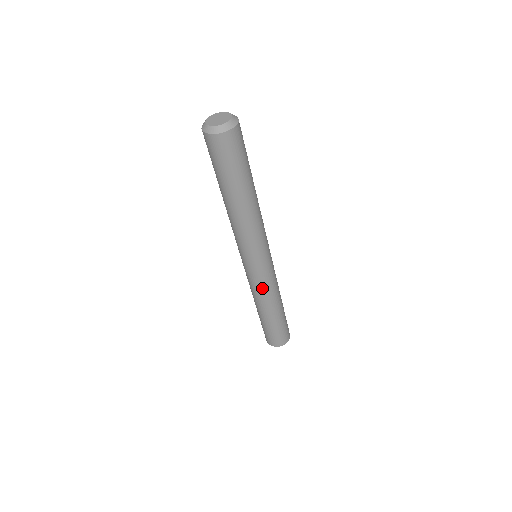
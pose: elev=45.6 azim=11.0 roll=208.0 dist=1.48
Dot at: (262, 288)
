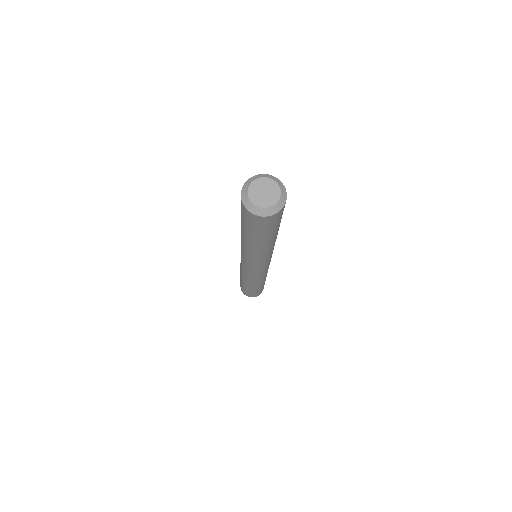
Dot at: (259, 278)
